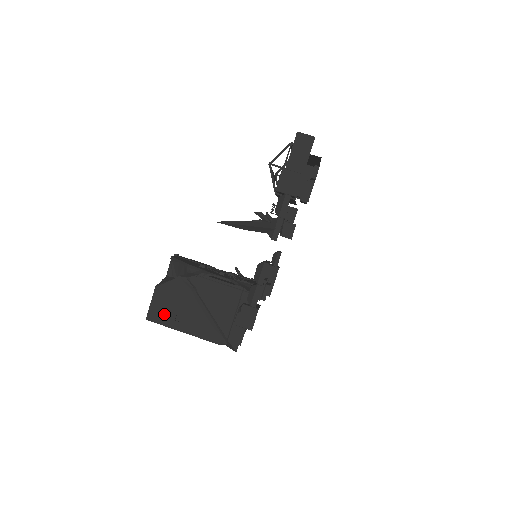
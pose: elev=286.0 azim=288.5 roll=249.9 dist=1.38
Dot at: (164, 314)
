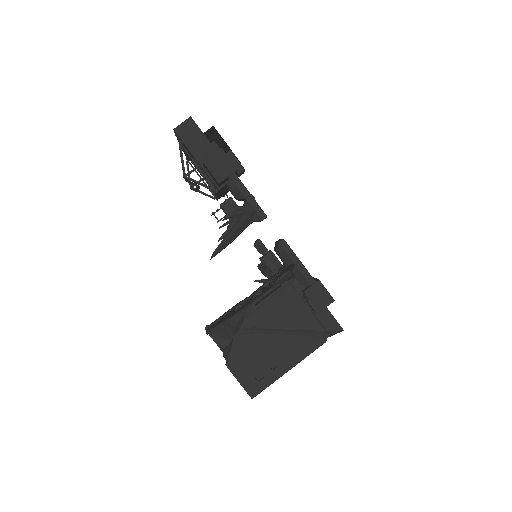
Dot at: (259, 377)
